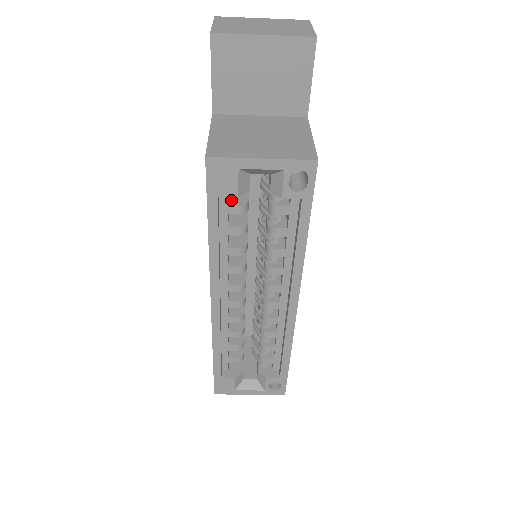
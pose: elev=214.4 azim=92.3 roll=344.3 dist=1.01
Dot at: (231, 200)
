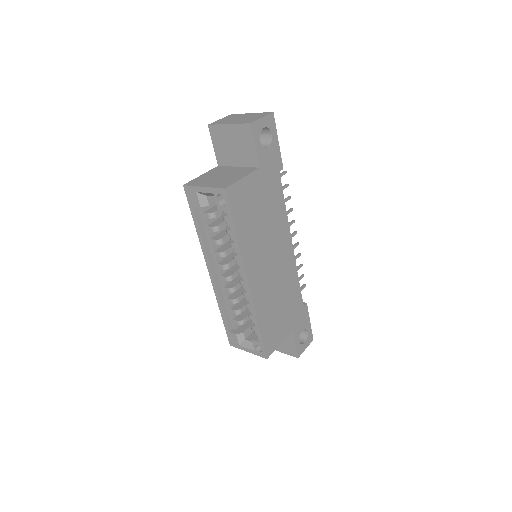
Dot at: (207, 211)
